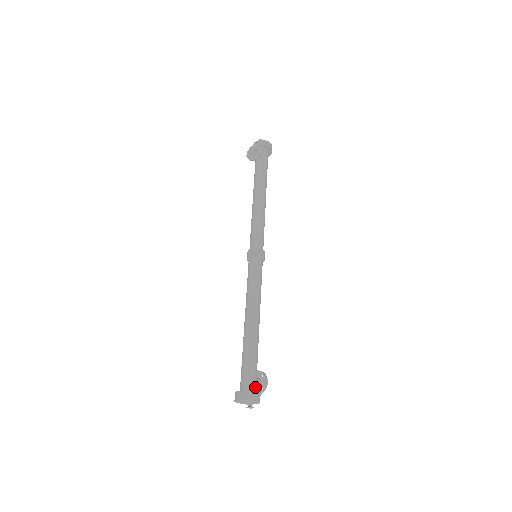
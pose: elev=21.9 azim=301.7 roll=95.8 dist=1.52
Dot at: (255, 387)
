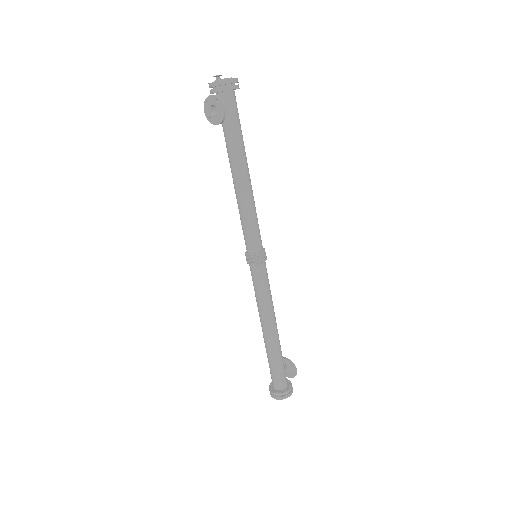
Dot at: (285, 383)
